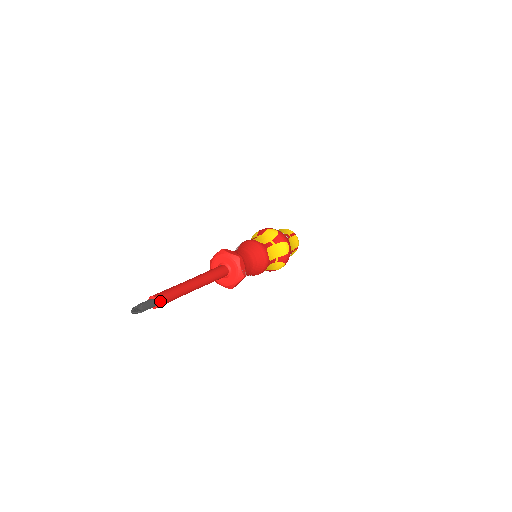
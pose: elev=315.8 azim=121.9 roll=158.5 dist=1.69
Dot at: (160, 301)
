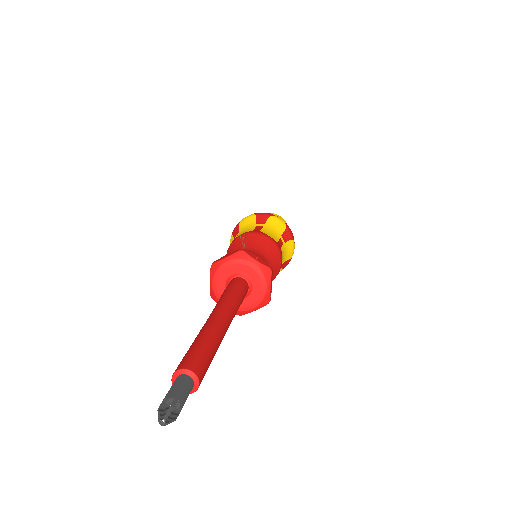
Dot at: (200, 380)
